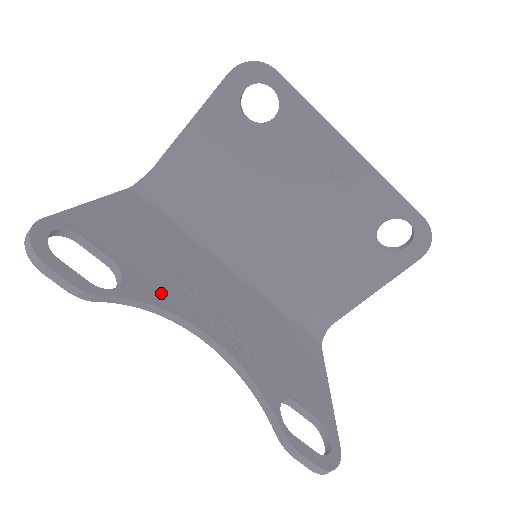
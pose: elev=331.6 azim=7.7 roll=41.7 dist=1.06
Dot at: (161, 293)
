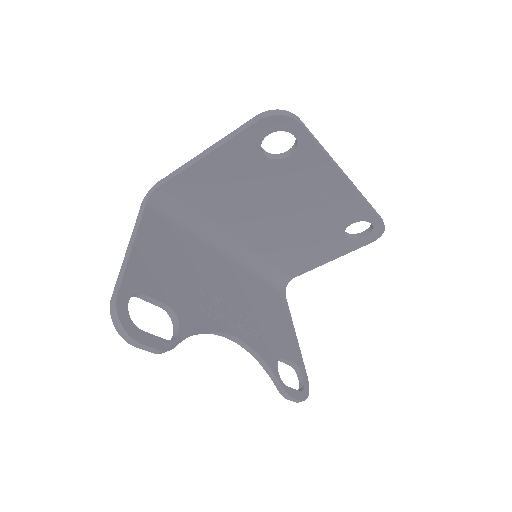
Dot at: (201, 316)
